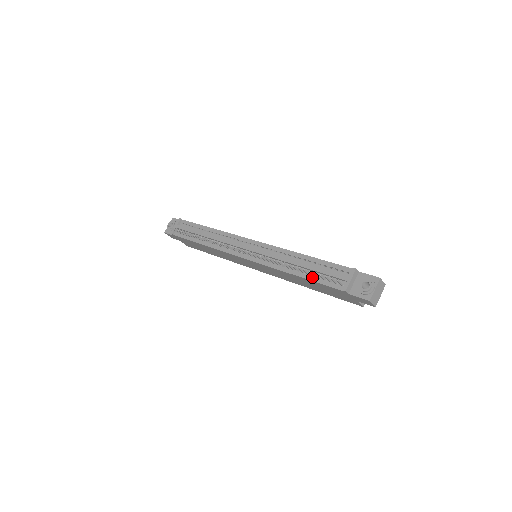
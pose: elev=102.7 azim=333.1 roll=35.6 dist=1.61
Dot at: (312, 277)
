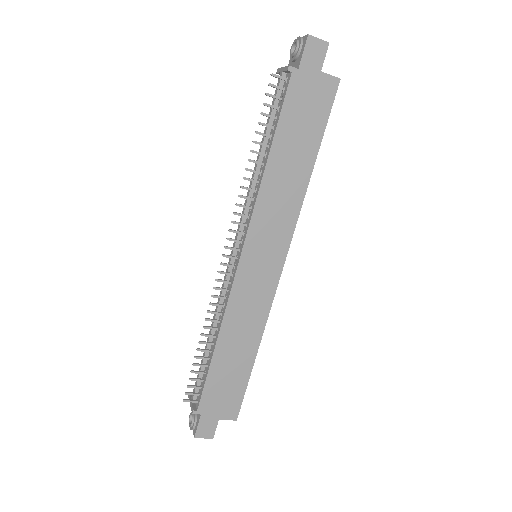
Dot at: (273, 130)
